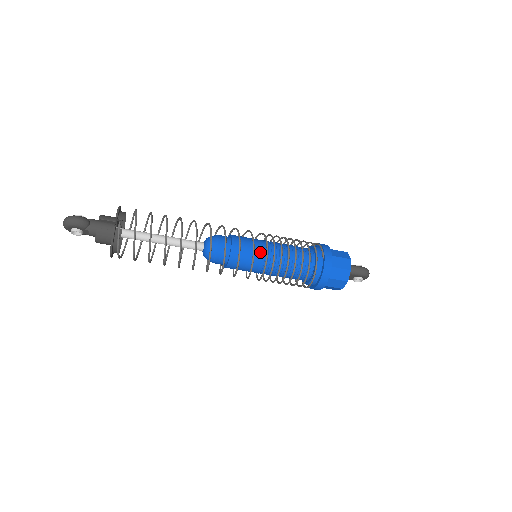
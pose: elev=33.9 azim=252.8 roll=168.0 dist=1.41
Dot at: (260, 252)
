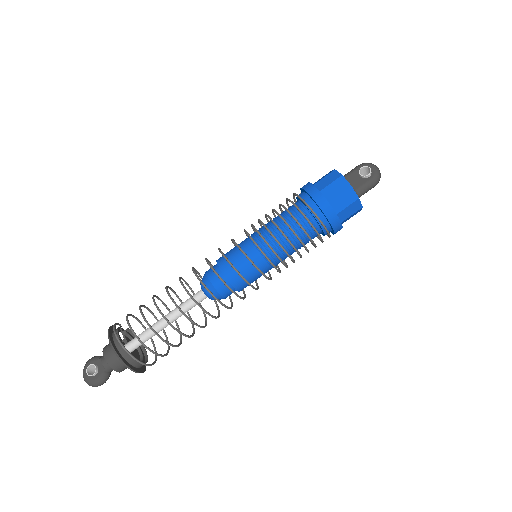
Dot at: occluded
